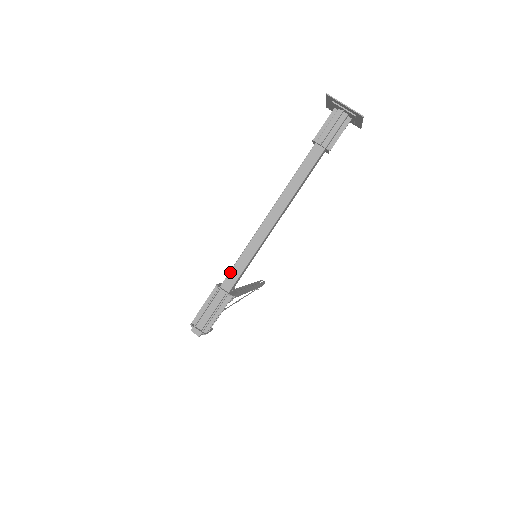
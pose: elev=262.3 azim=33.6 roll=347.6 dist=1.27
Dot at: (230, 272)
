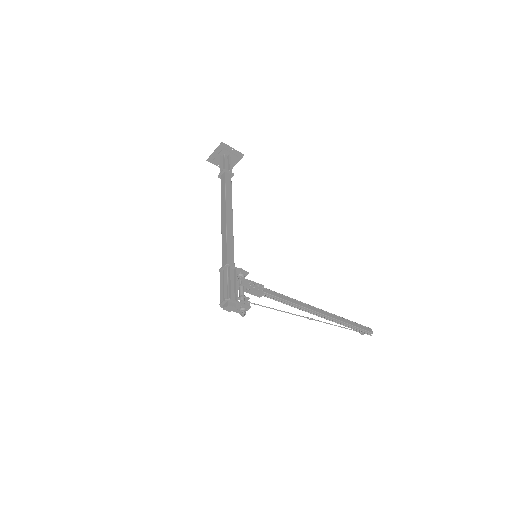
Dot at: (222, 258)
